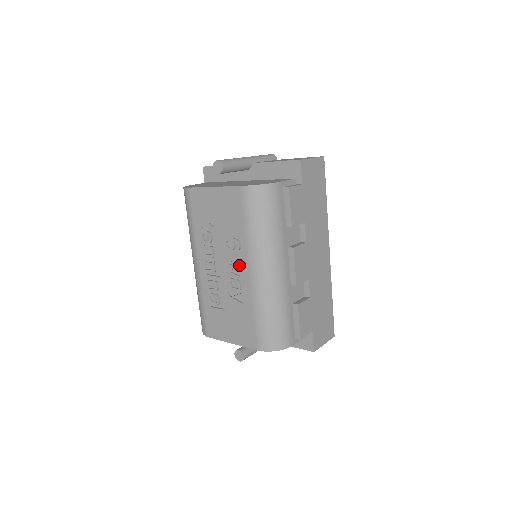
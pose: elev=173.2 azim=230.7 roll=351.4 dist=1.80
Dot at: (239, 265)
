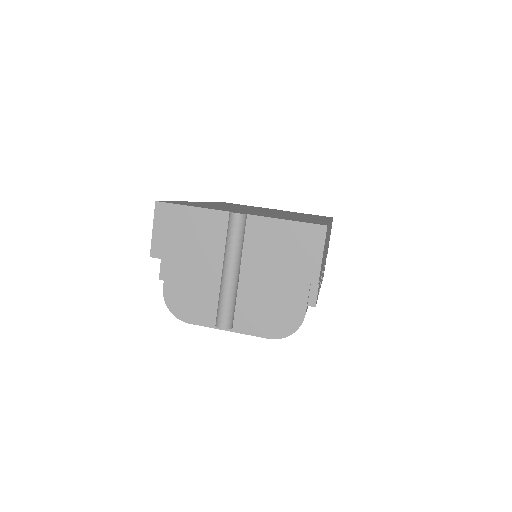
Dot at: occluded
